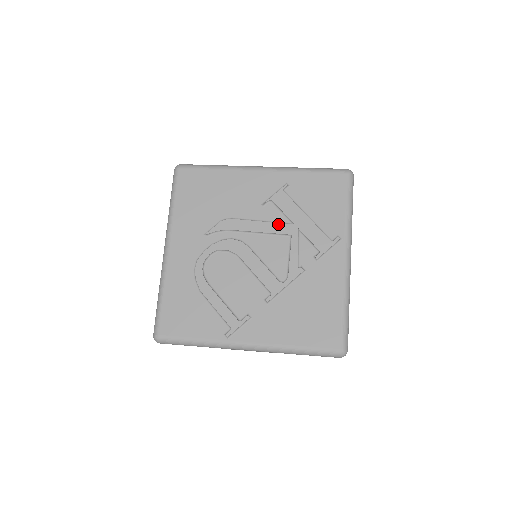
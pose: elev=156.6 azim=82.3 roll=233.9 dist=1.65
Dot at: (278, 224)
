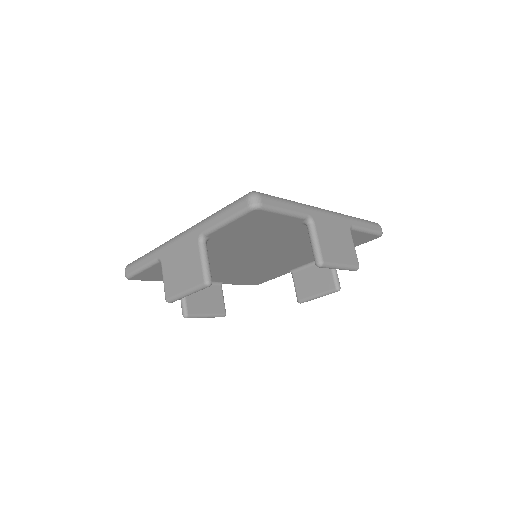
Dot at: occluded
